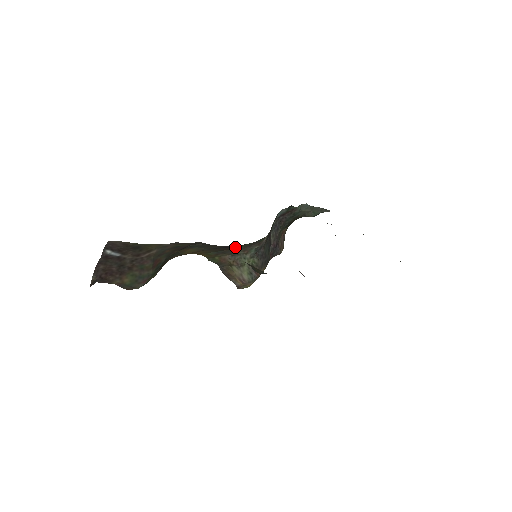
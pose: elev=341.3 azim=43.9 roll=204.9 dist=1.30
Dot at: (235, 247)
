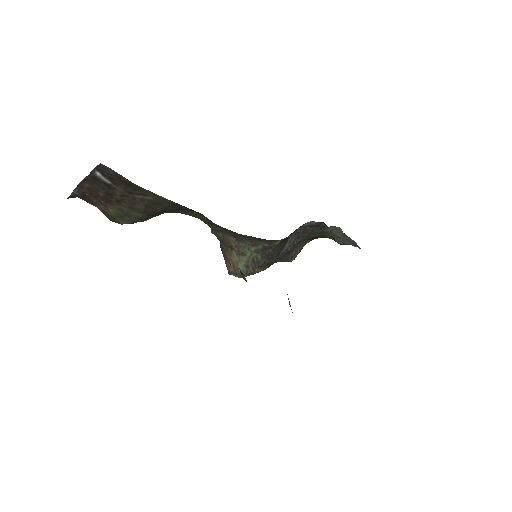
Dot at: occluded
